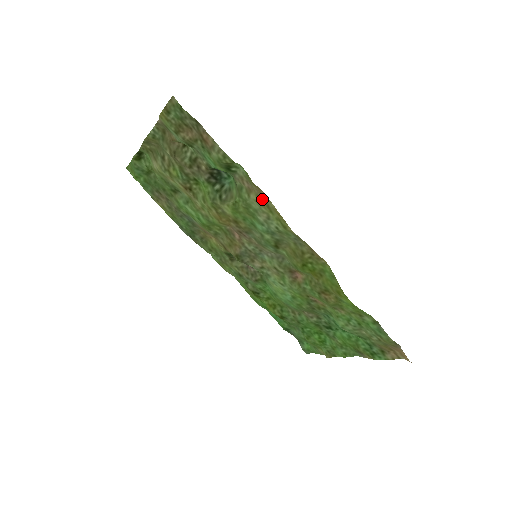
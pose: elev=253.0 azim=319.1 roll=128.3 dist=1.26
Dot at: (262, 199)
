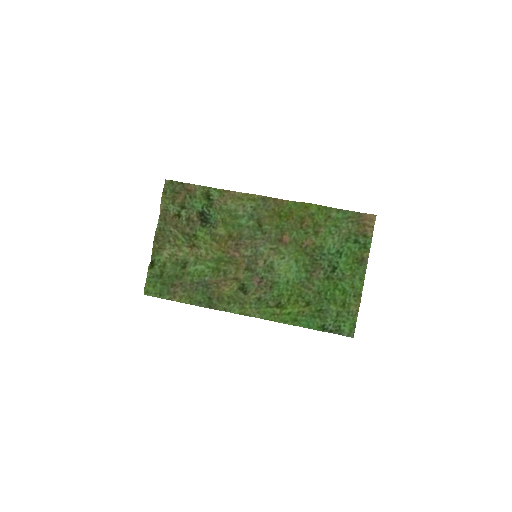
Dot at: (234, 197)
